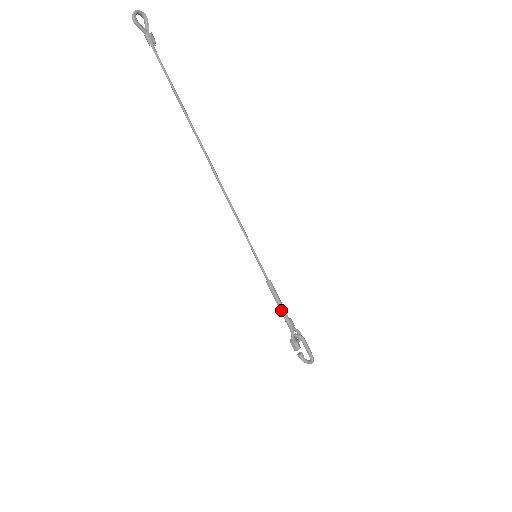
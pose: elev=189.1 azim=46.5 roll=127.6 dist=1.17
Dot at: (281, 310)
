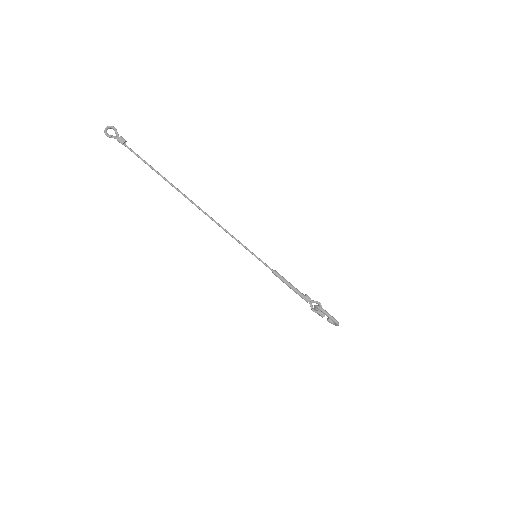
Dot at: (293, 290)
